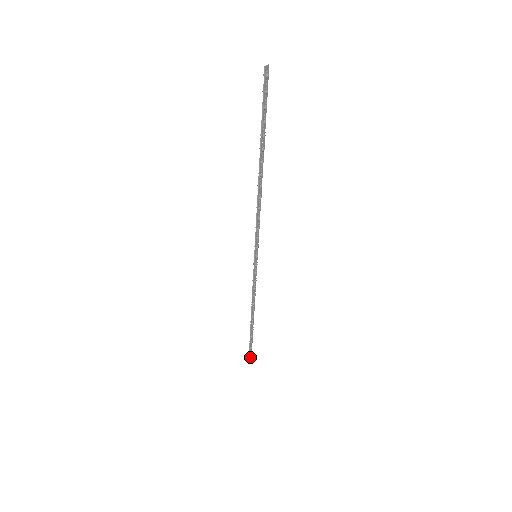
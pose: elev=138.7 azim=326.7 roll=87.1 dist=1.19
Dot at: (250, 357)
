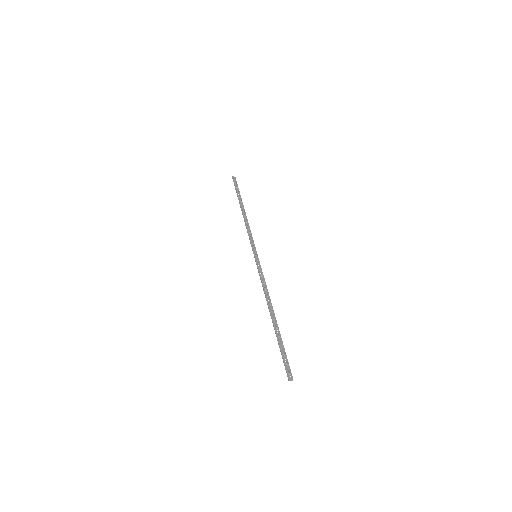
Dot at: (289, 371)
